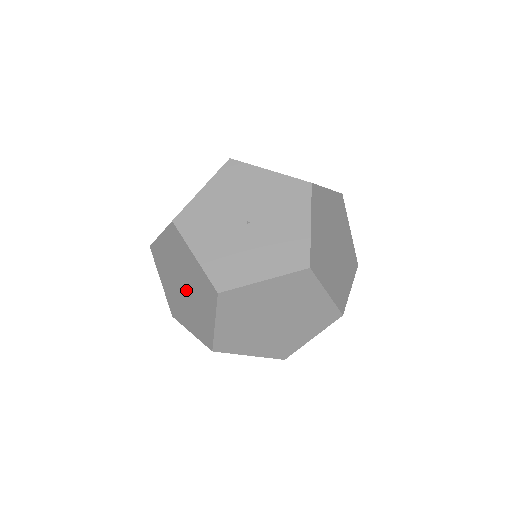
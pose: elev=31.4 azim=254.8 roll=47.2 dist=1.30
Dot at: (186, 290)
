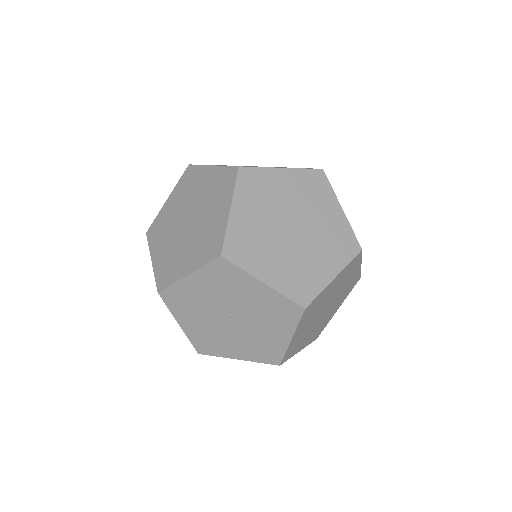
Dot at: occluded
